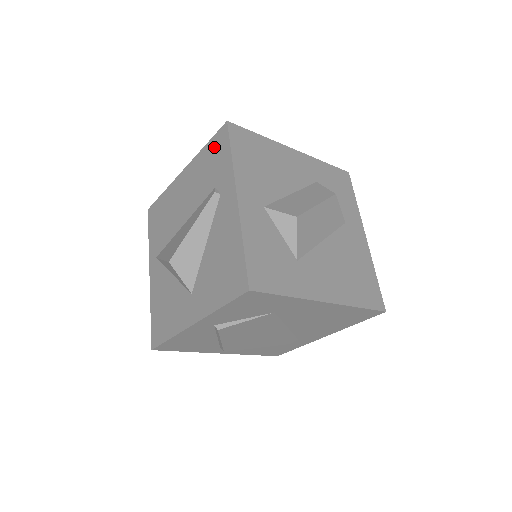
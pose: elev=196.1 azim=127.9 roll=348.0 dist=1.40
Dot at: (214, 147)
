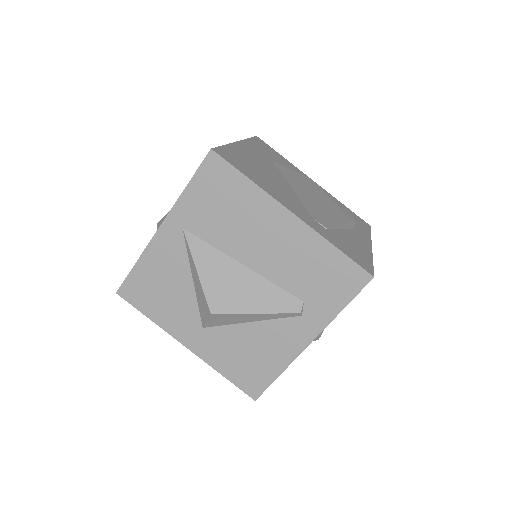
Dot at: (341, 271)
